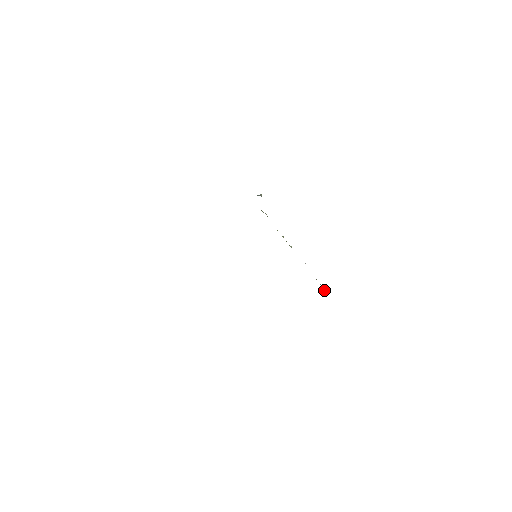
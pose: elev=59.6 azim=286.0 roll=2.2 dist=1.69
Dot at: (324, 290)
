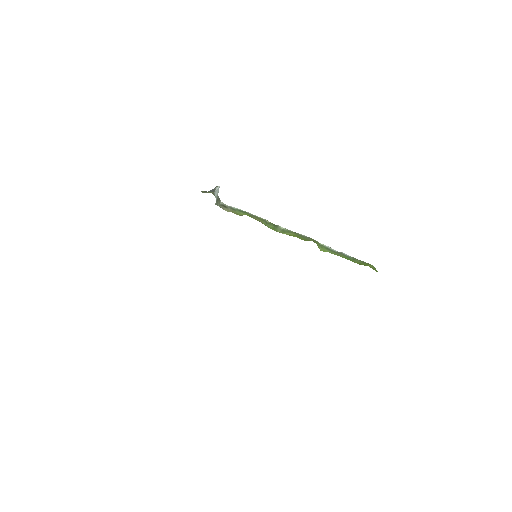
Dot at: occluded
